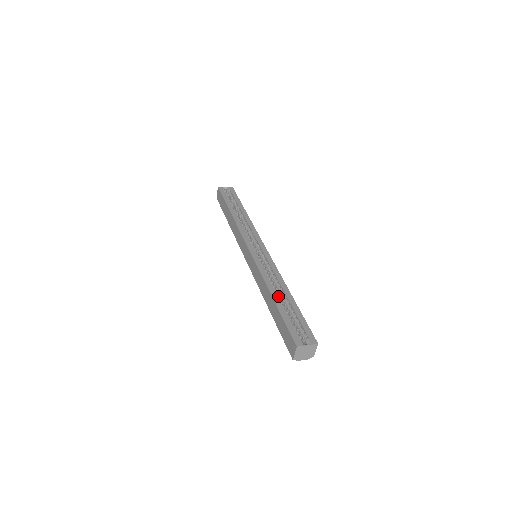
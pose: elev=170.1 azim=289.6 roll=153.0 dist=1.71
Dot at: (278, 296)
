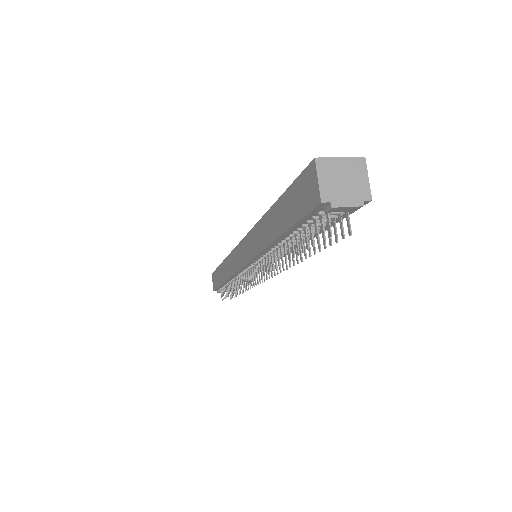
Dot at: occluded
